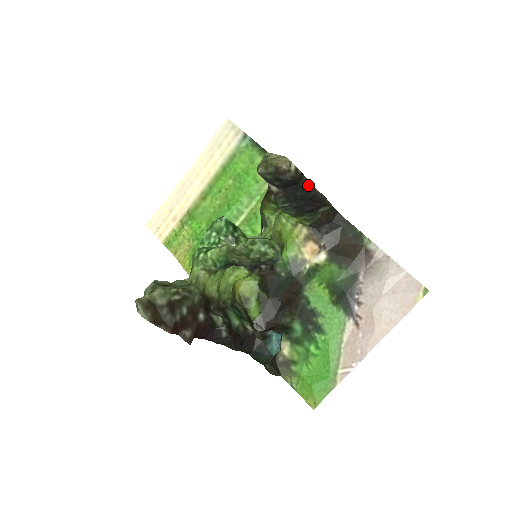
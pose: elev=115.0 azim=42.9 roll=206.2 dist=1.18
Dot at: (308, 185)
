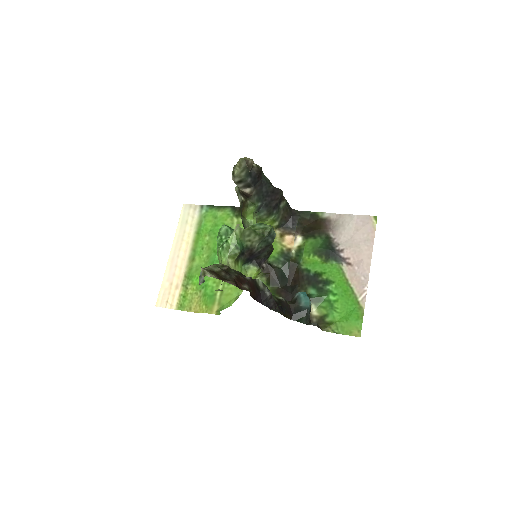
Dot at: (267, 180)
